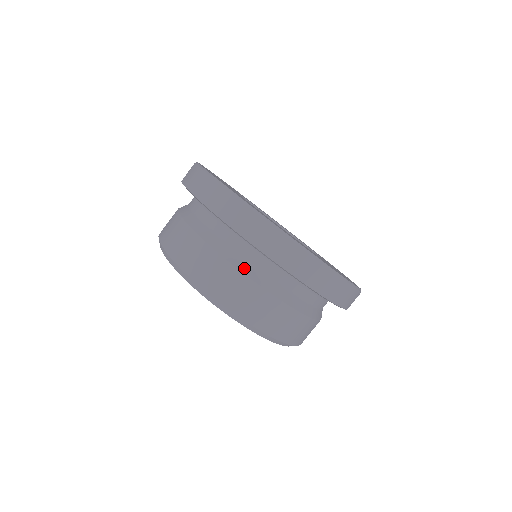
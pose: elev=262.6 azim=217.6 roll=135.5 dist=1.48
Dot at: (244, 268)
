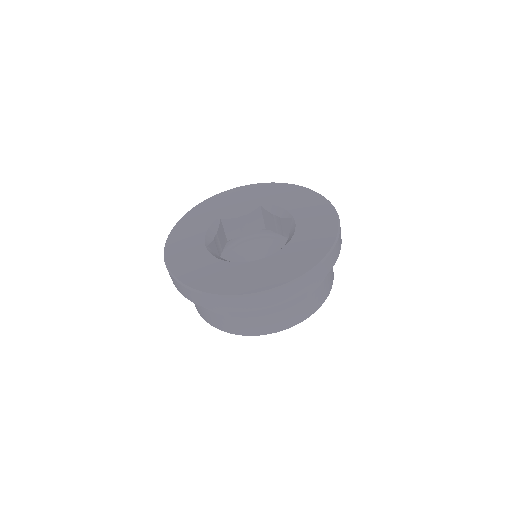
Dot at: occluded
